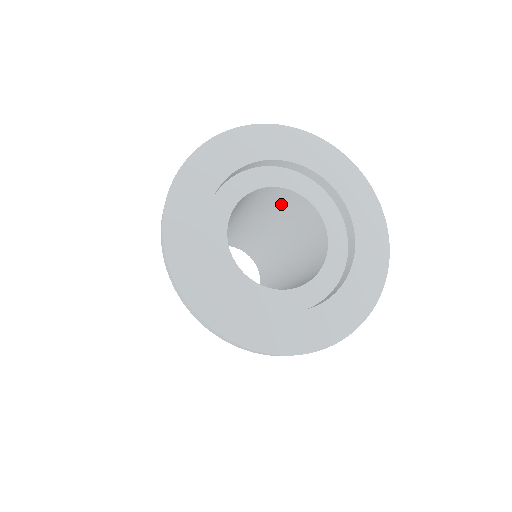
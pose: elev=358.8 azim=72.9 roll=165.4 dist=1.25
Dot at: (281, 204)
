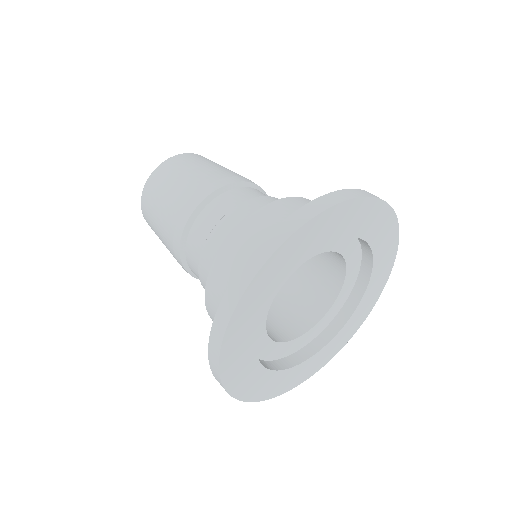
Dot at: occluded
